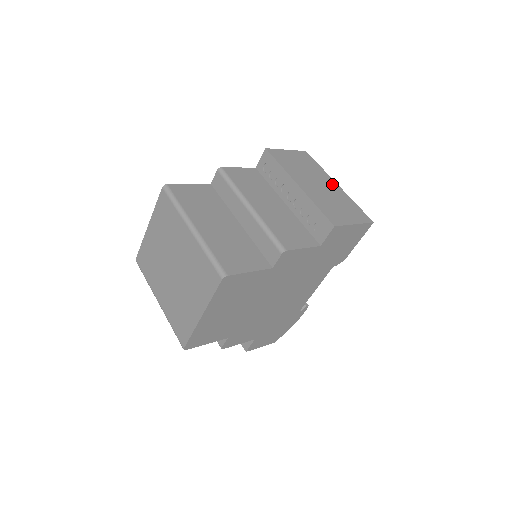
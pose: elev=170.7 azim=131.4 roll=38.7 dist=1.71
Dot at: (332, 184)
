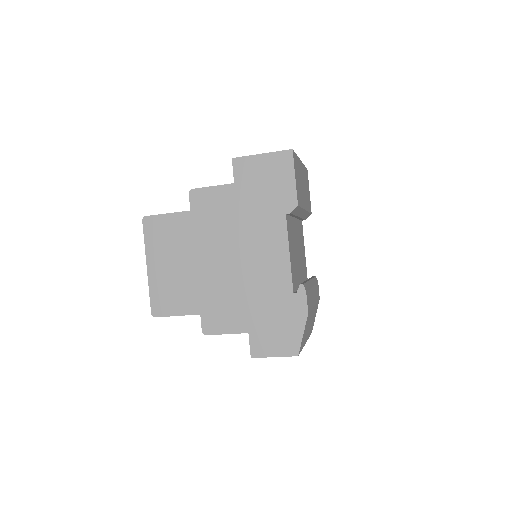
Dot at: occluded
